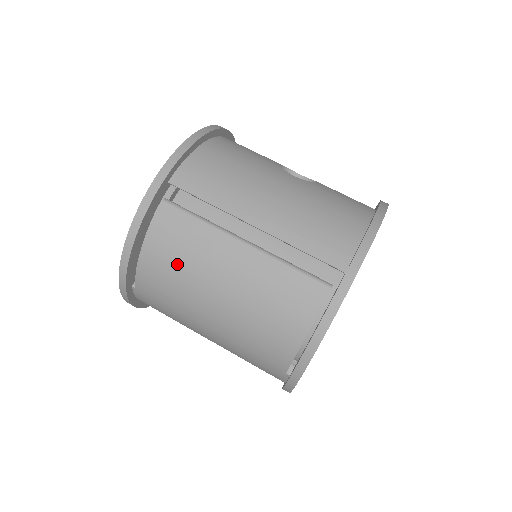
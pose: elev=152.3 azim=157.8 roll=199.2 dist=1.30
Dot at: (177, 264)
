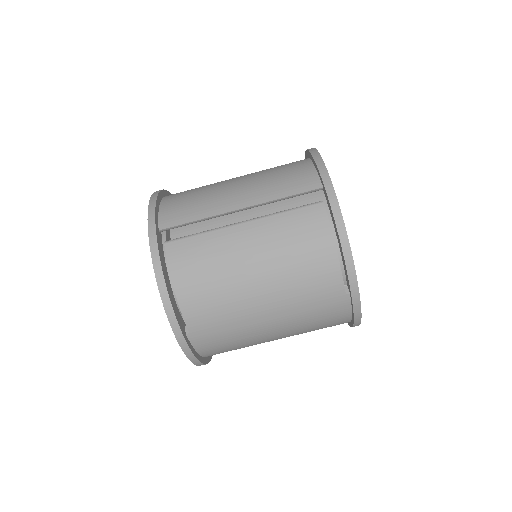
Dot at: (208, 277)
